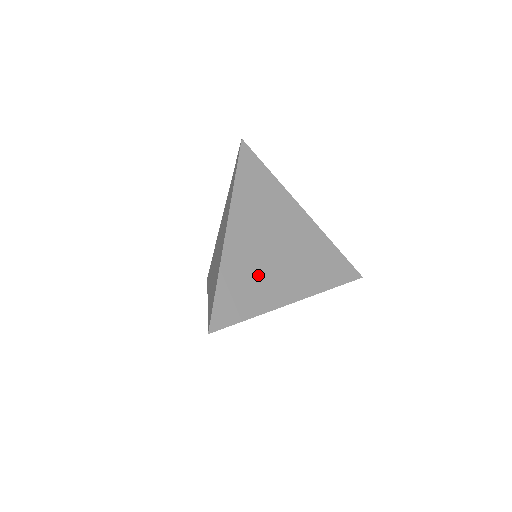
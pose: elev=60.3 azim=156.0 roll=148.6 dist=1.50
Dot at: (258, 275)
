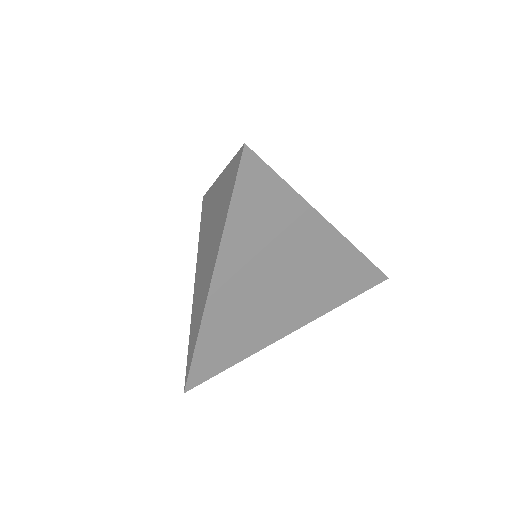
Dot at: (249, 322)
